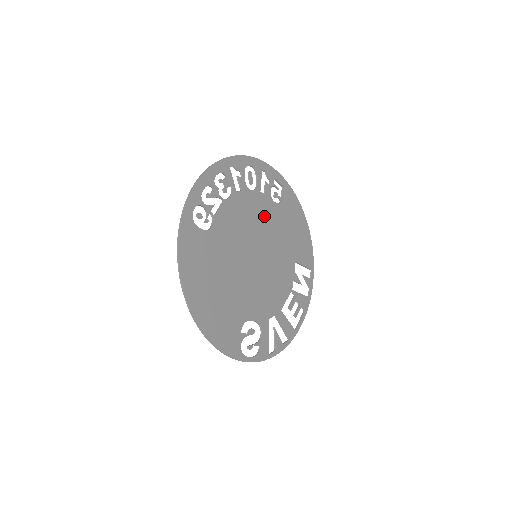
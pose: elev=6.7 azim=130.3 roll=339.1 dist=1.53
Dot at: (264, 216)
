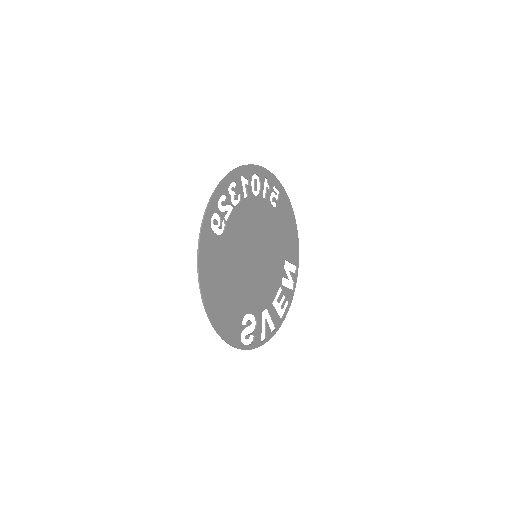
Dot at: (264, 219)
